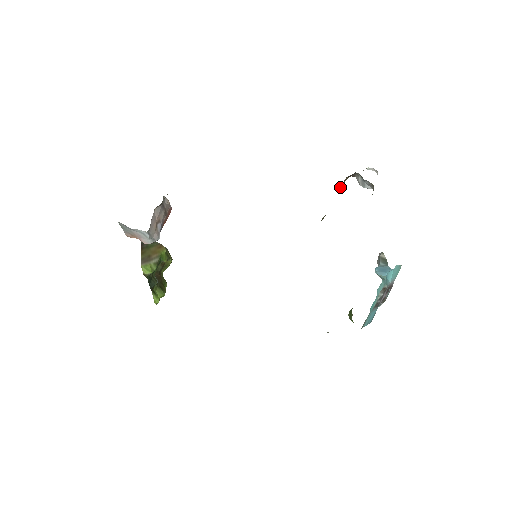
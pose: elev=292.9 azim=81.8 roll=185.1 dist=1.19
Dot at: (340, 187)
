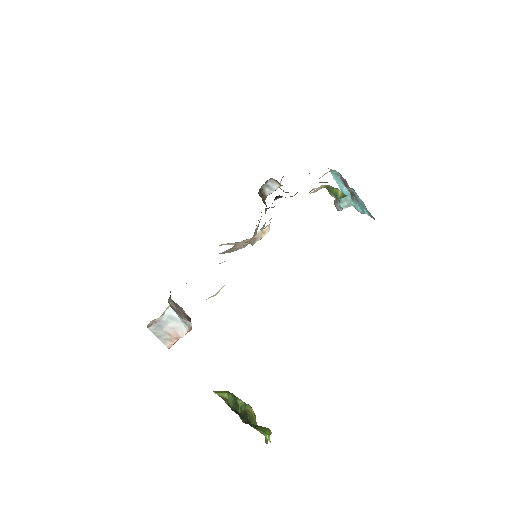
Dot at: occluded
